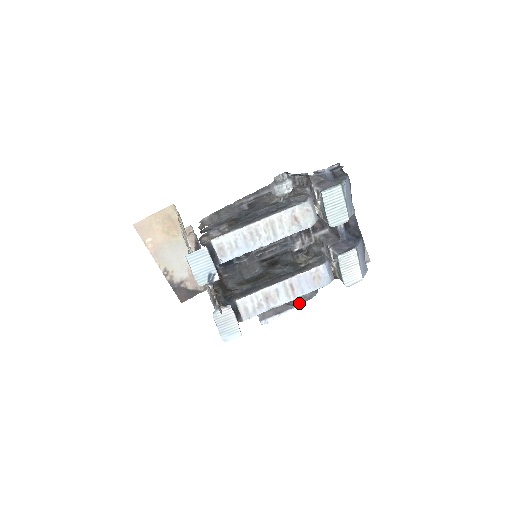
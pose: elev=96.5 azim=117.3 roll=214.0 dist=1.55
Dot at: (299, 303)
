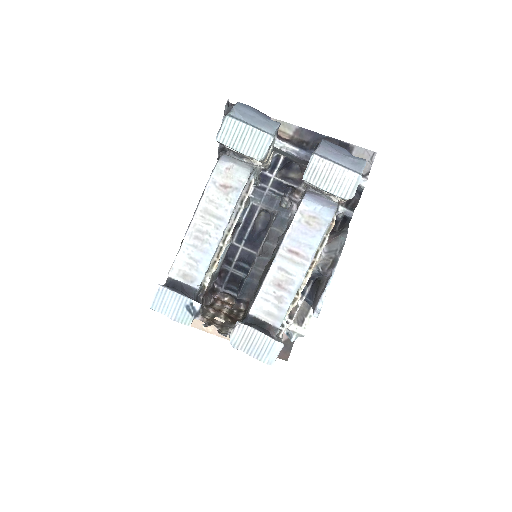
Dot at: (334, 263)
